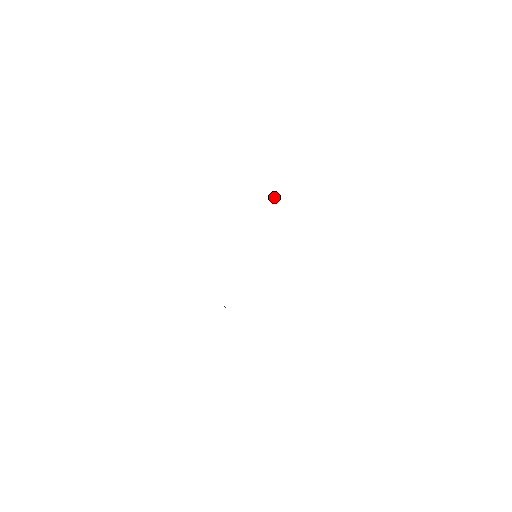
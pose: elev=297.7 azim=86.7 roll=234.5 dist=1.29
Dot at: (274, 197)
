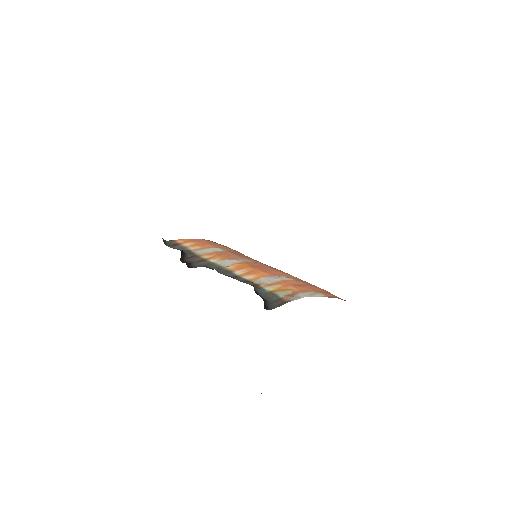
Dot at: (293, 287)
